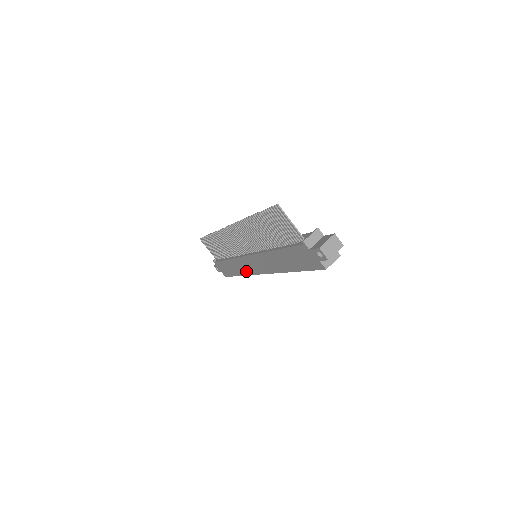
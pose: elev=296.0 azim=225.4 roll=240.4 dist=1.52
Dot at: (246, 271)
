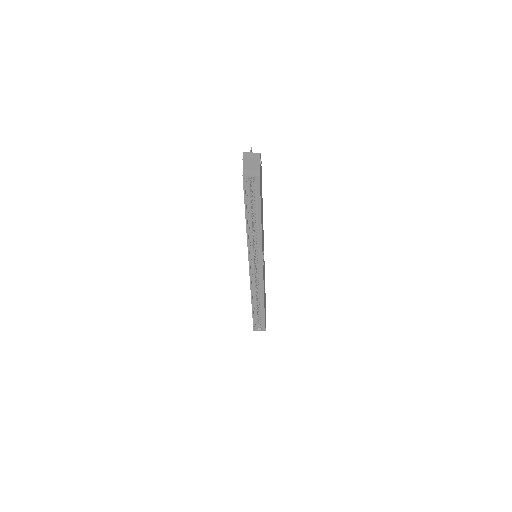
Dot at: occluded
